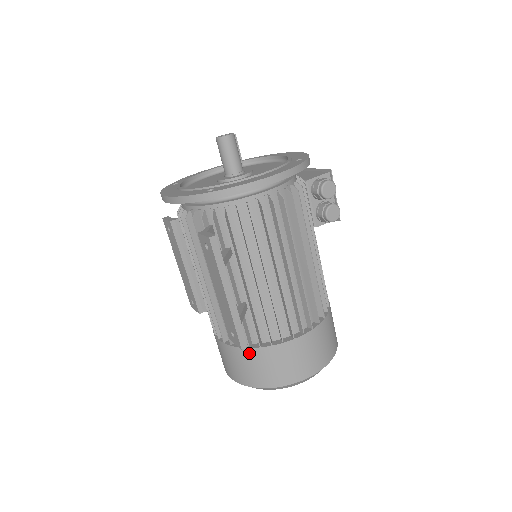
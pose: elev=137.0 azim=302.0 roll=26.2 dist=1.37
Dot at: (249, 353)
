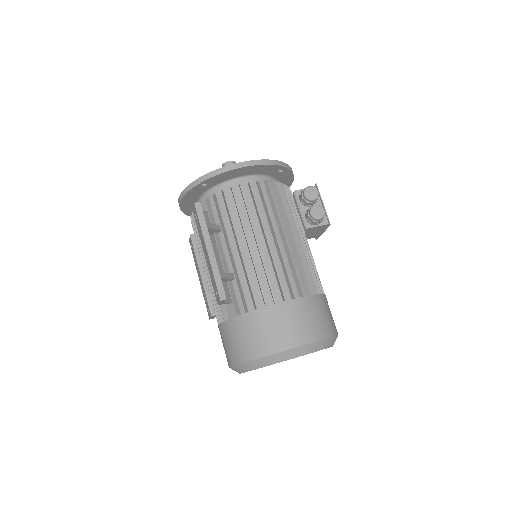
Dot at: (237, 322)
